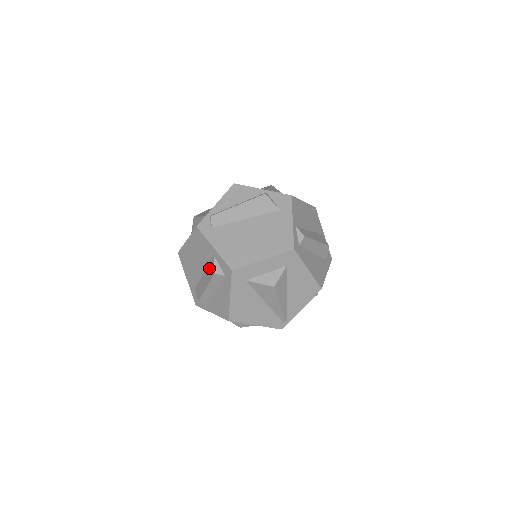
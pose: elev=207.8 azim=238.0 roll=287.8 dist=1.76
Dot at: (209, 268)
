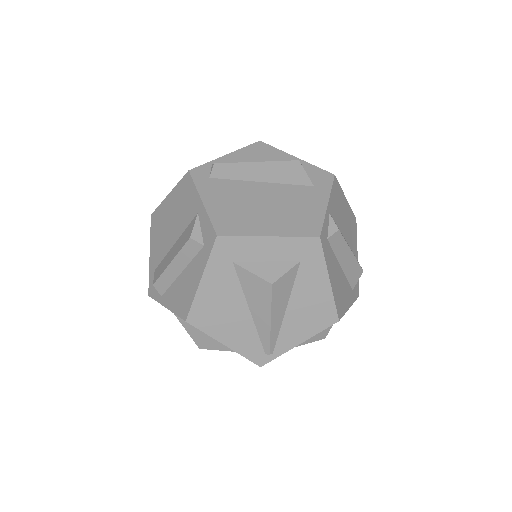
Dot at: (185, 233)
